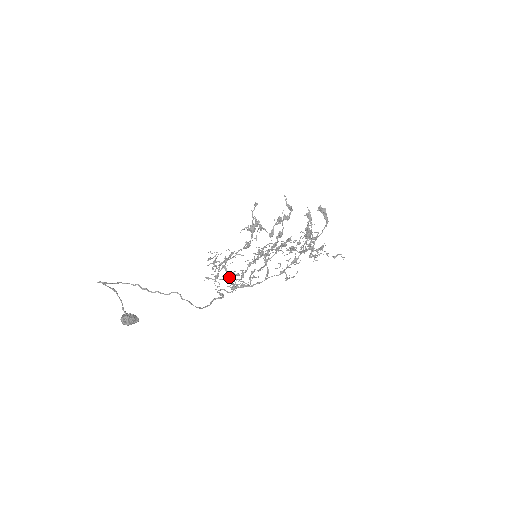
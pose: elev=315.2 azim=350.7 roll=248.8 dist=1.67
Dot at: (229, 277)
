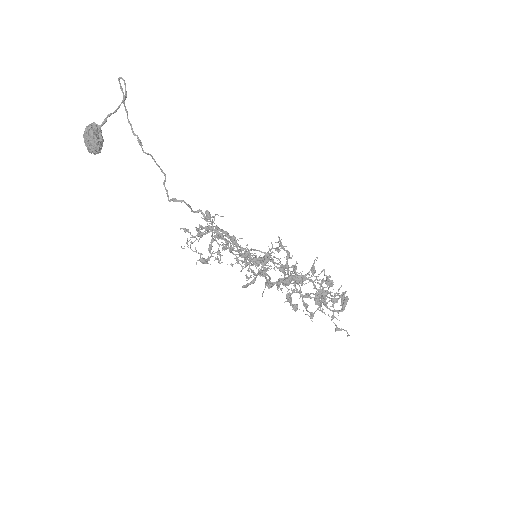
Dot at: (215, 239)
